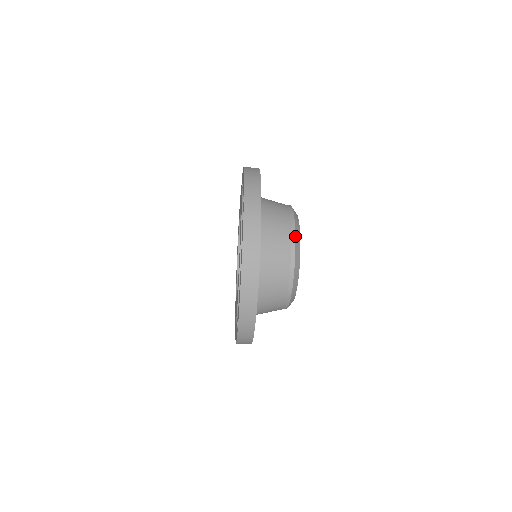
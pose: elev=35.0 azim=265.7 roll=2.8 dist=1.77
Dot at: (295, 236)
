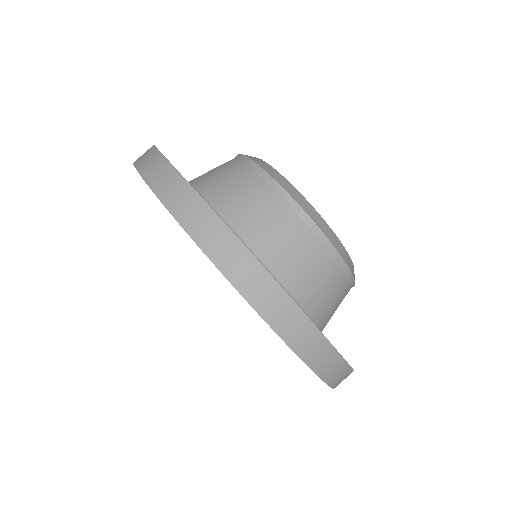
Dot at: (264, 171)
